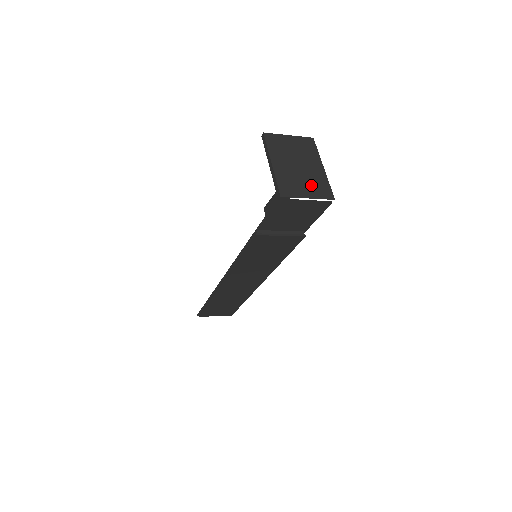
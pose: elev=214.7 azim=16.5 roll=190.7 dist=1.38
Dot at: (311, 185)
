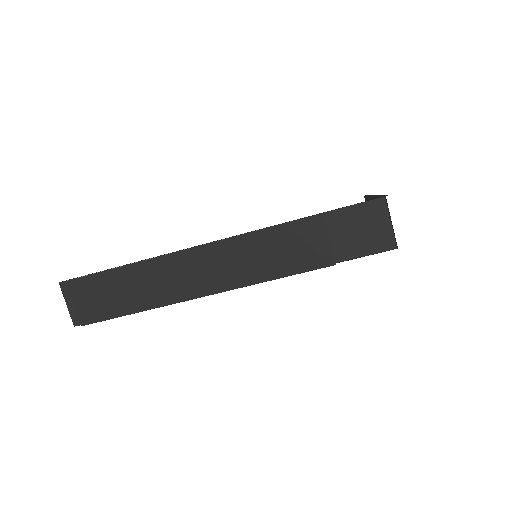
Dot at: occluded
